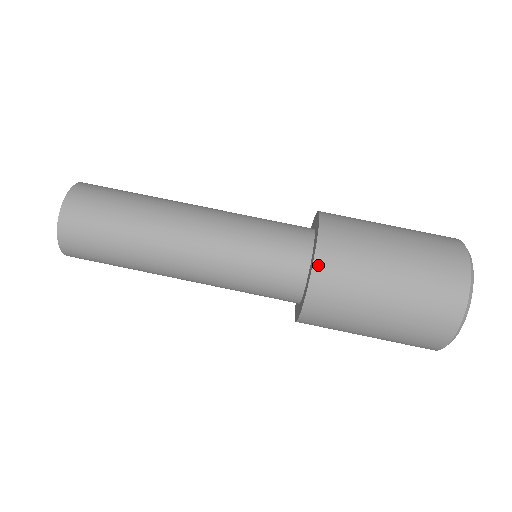
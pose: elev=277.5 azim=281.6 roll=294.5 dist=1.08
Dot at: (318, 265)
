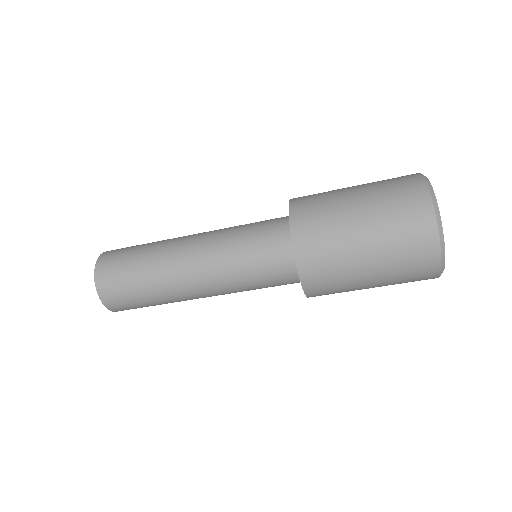
Dot at: occluded
